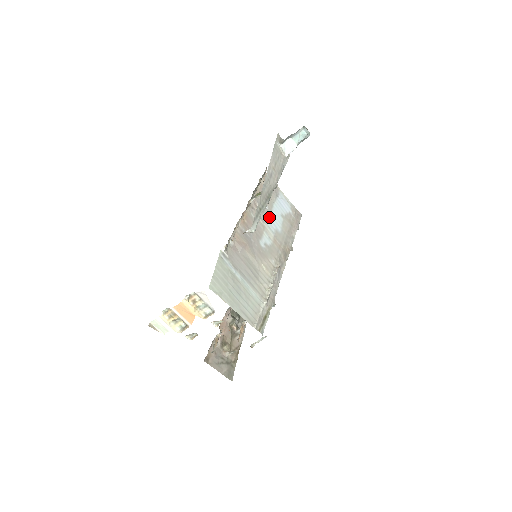
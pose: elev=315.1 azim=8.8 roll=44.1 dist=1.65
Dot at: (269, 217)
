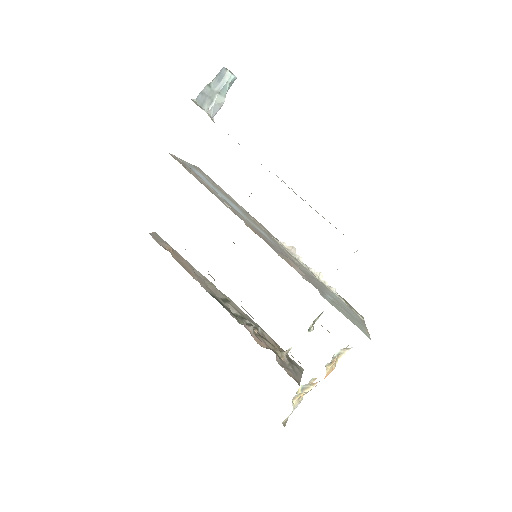
Dot at: occluded
